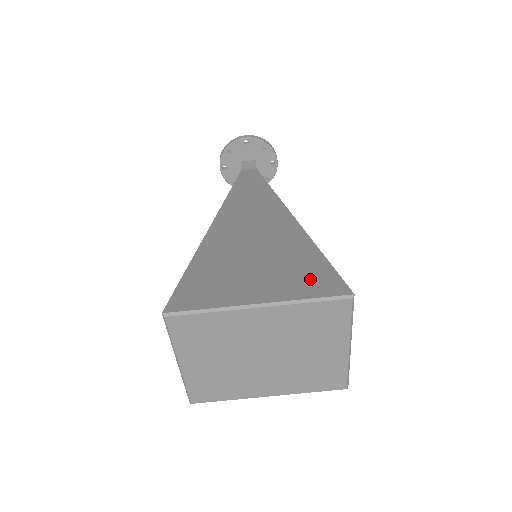
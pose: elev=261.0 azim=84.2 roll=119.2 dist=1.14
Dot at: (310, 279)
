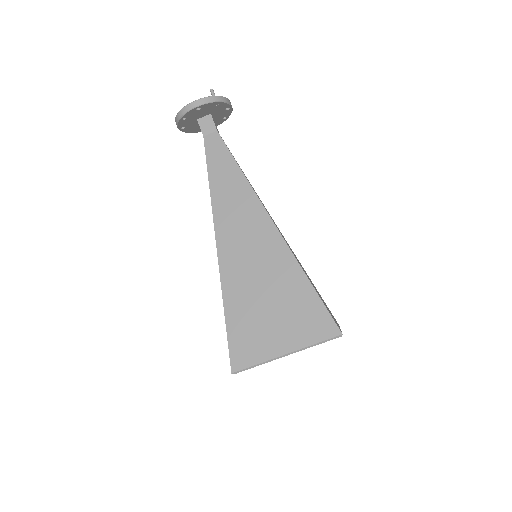
Dot at: (312, 322)
